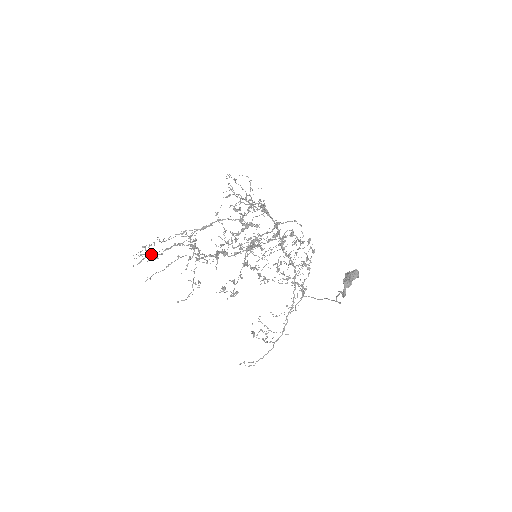
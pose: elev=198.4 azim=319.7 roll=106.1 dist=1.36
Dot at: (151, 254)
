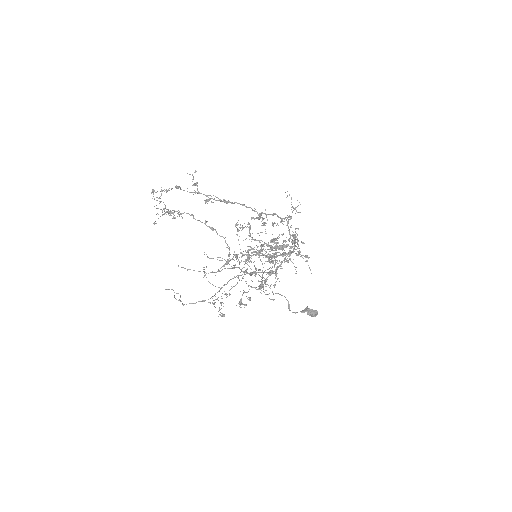
Dot at: occluded
